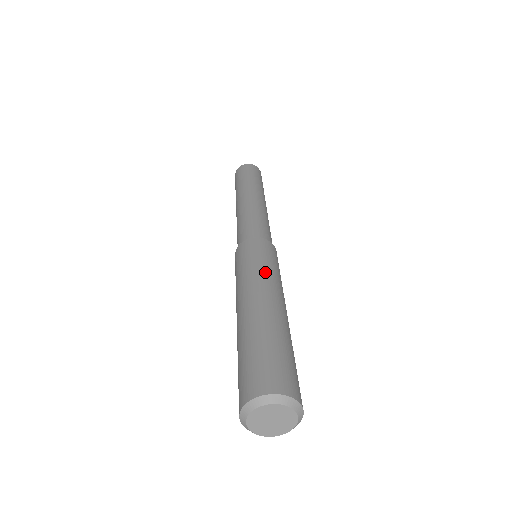
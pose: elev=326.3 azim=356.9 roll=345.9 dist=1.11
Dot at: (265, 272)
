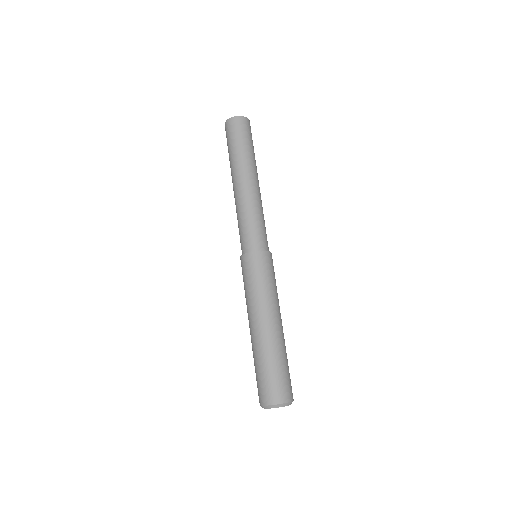
Dot at: (253, 297)
